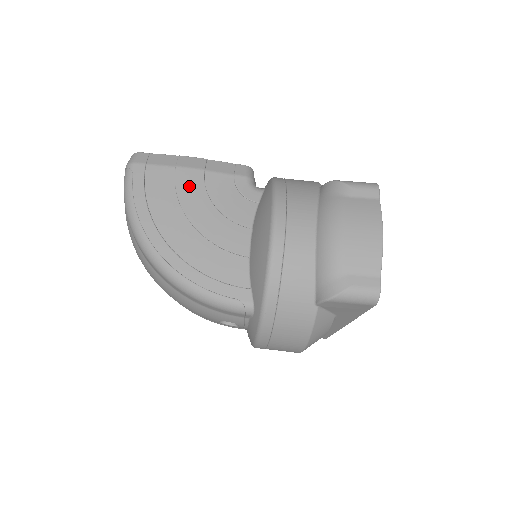
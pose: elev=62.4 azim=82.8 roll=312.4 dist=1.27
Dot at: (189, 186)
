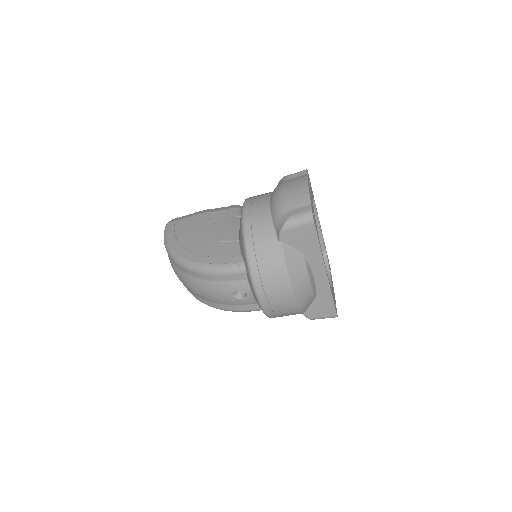
Dot at: (200, 221)
